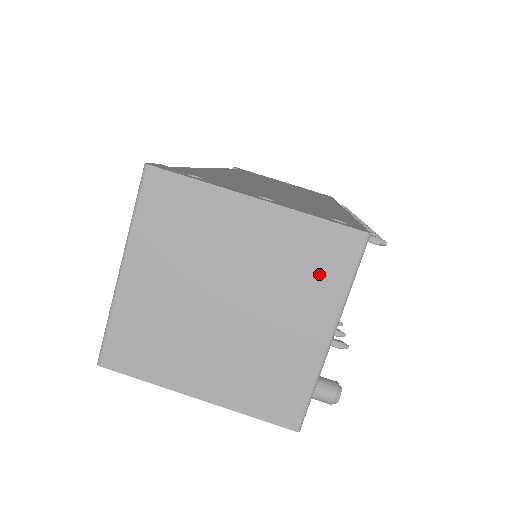
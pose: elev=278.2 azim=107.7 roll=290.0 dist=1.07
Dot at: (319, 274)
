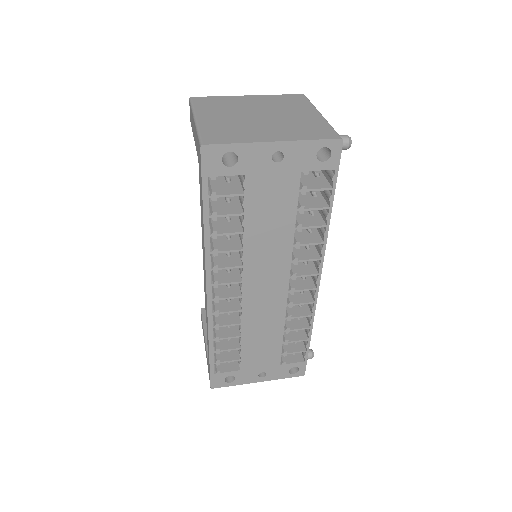
Dot at: (295, 103)
